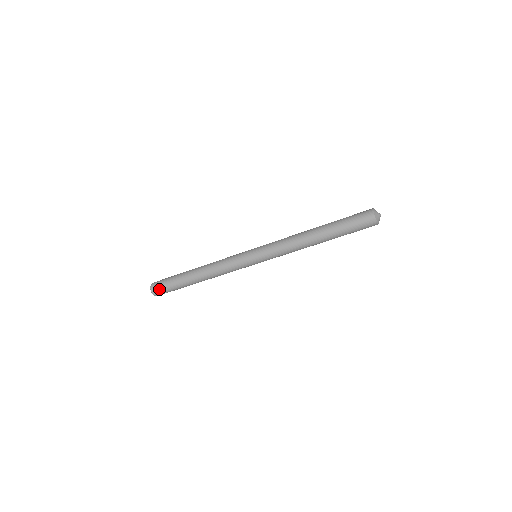
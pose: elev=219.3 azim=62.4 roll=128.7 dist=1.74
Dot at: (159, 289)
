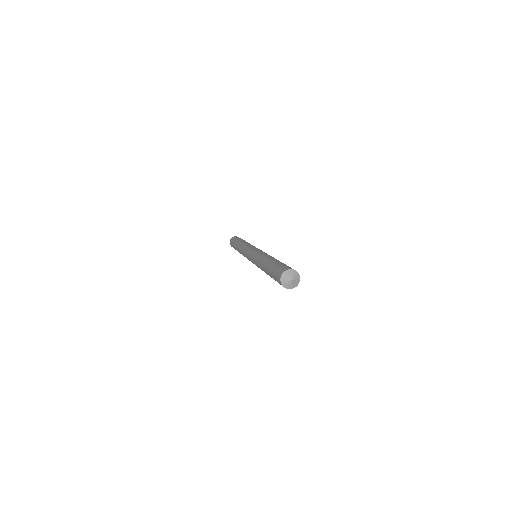
Dot at: occluded
